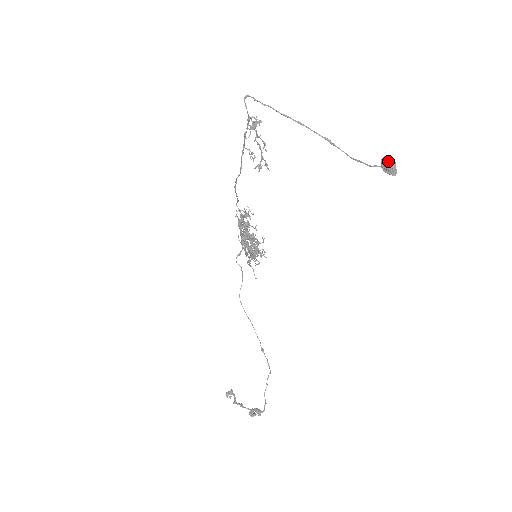
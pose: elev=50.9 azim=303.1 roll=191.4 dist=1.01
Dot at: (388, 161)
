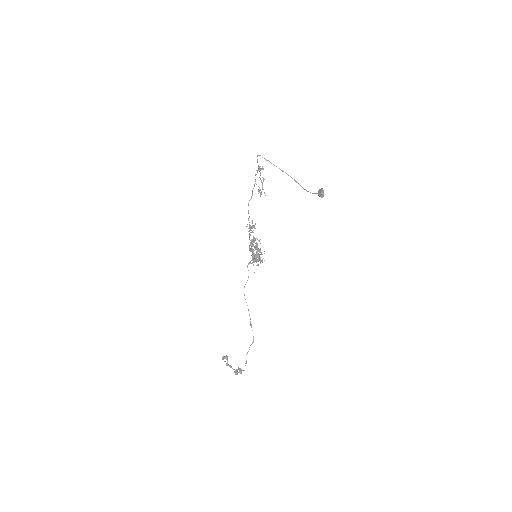
Dot at: (320, 190)
